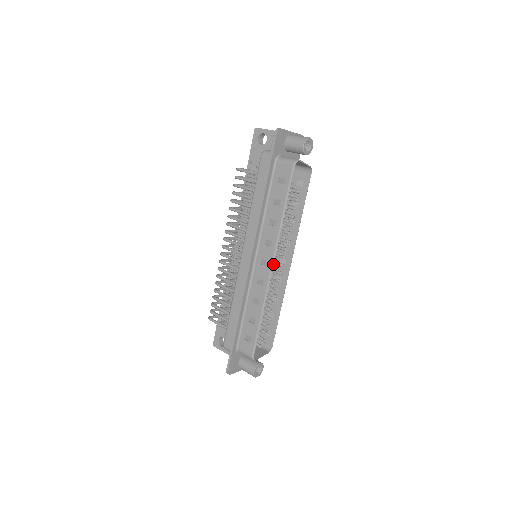
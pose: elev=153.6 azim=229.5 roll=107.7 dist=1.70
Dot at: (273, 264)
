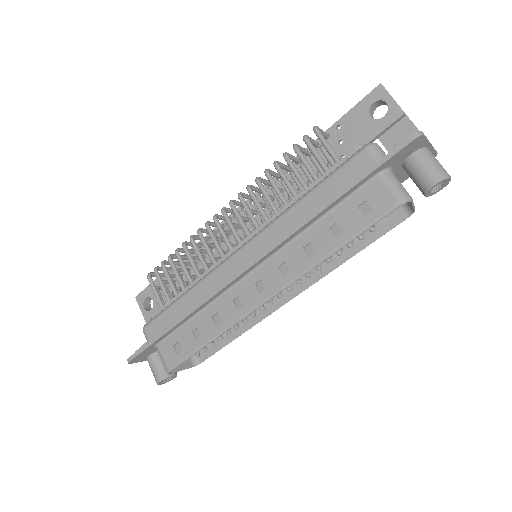
Dot at: (271, 298)
